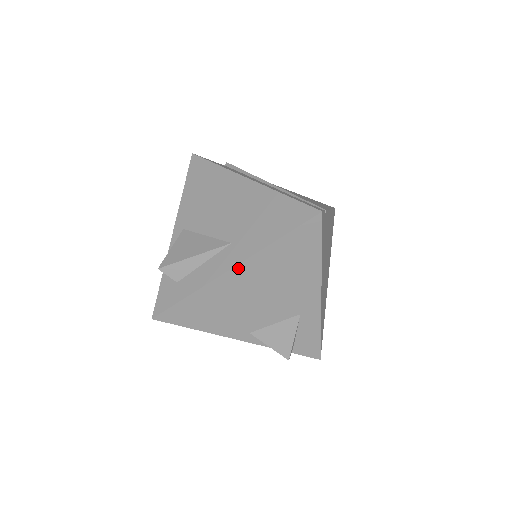
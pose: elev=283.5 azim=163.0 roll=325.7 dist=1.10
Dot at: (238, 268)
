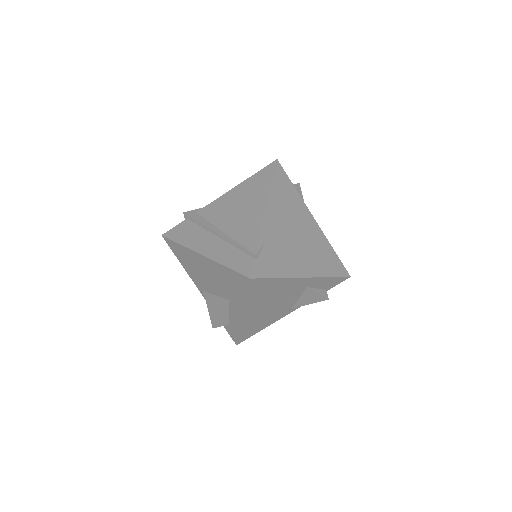
Dot at: (245, 314)
